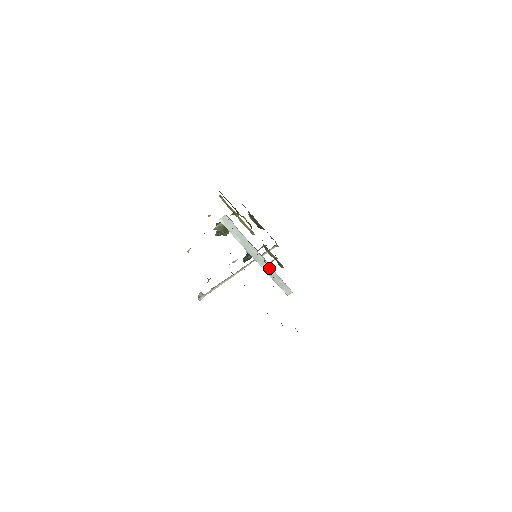
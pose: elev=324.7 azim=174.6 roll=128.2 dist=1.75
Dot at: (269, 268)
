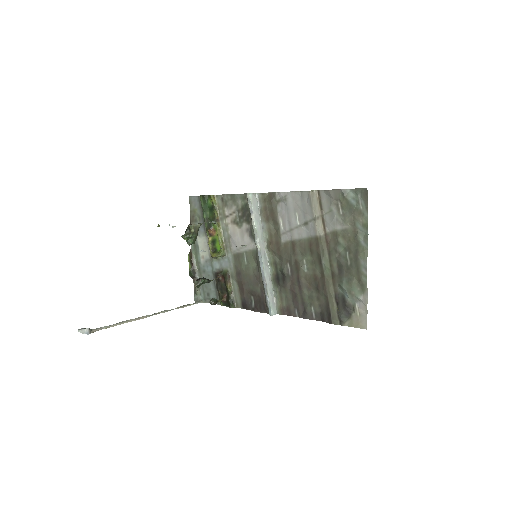
Dot at: (268, 272)
